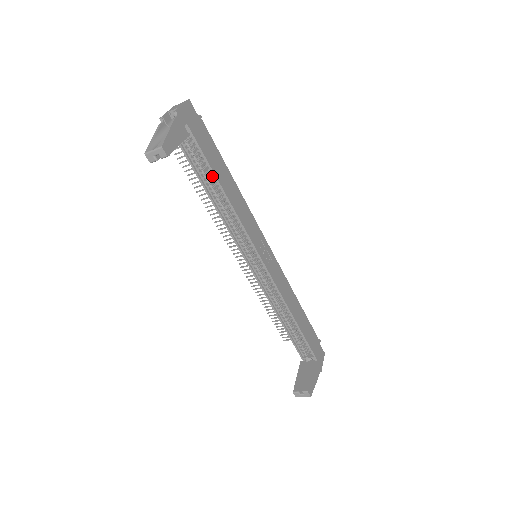
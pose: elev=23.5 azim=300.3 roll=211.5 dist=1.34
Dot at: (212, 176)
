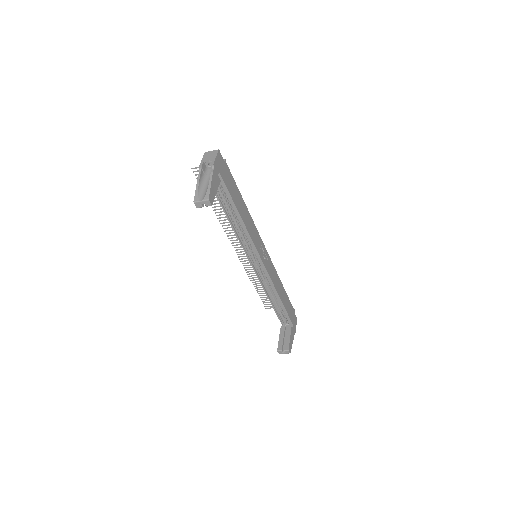
Dot at: occluded
